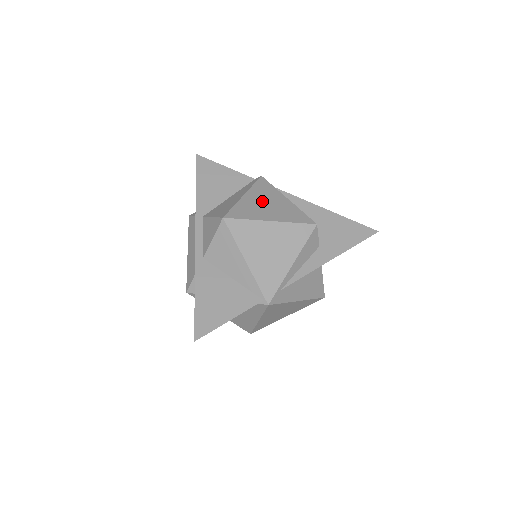
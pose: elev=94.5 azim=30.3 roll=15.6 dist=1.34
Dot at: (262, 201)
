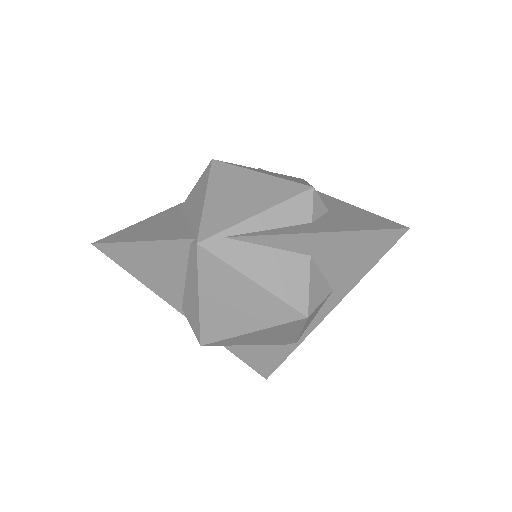
Dot at: occluded
